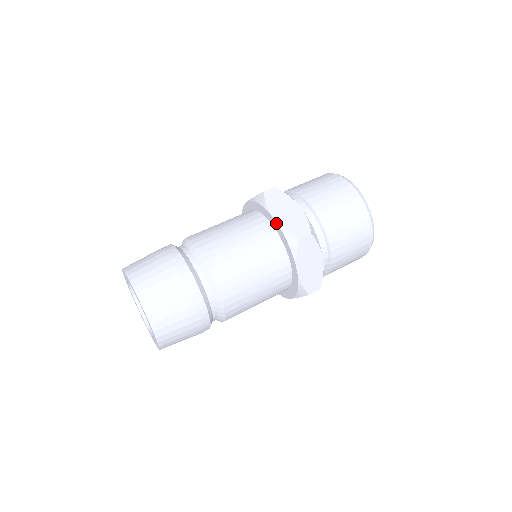
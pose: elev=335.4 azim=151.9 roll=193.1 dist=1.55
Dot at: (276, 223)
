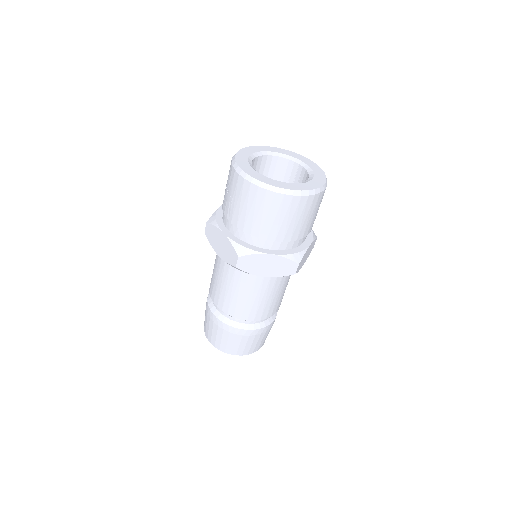
Dot at: occluded
